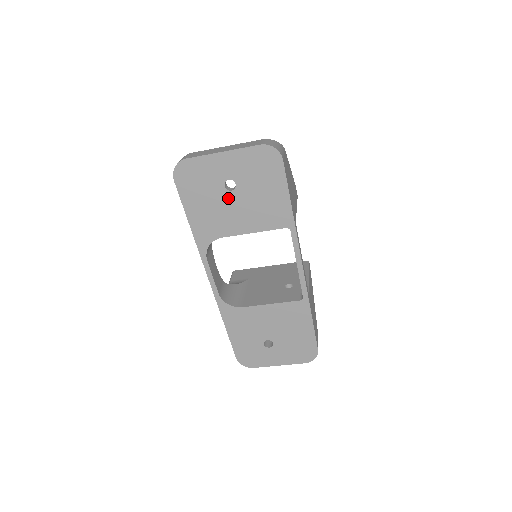
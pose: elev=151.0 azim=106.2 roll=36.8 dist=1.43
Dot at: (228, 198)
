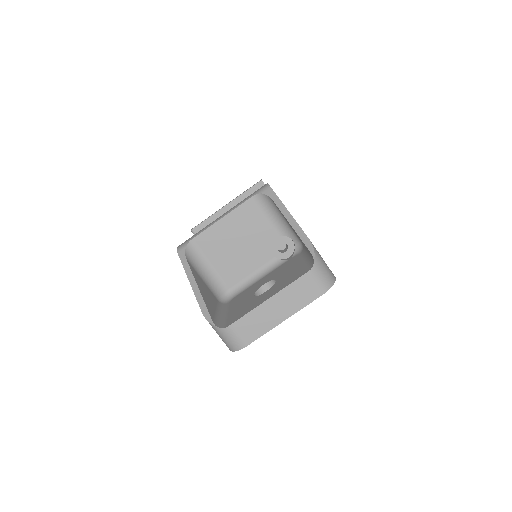
Dot at: occluded
